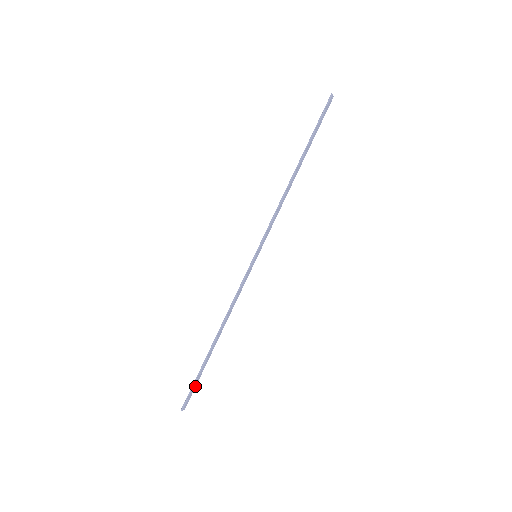
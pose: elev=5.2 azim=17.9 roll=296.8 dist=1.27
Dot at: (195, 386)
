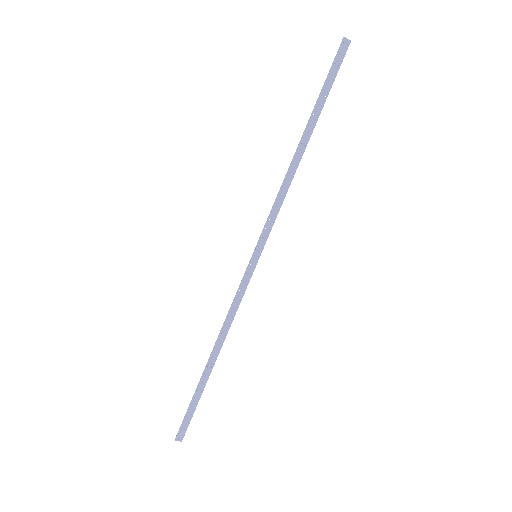
Dot at: (192, 414)
